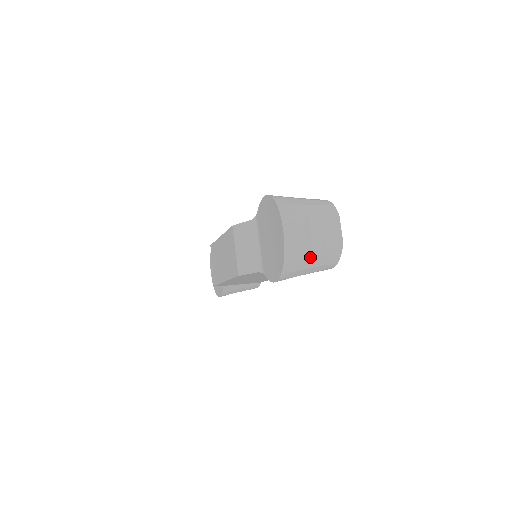
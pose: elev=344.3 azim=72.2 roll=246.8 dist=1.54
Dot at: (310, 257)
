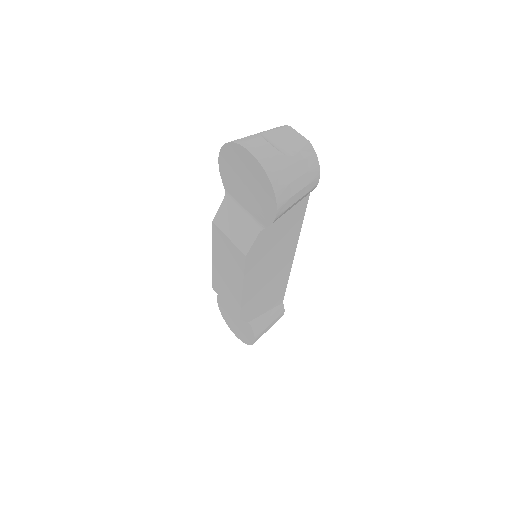
Dot at: (289, 165)
